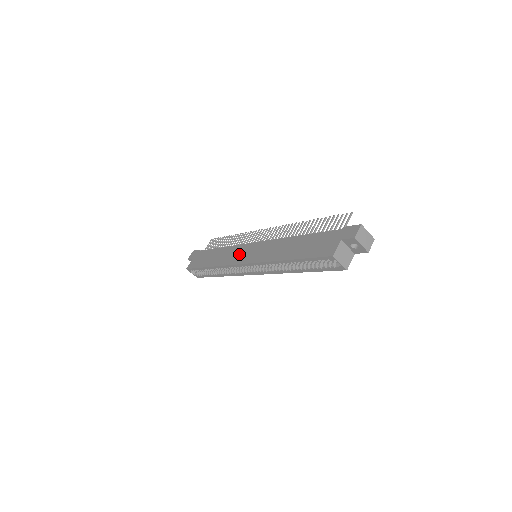
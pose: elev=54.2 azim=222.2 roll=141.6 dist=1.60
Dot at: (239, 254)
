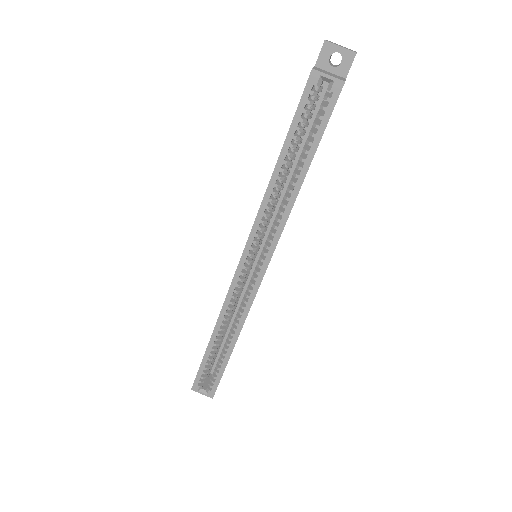
Dot at: occluded
